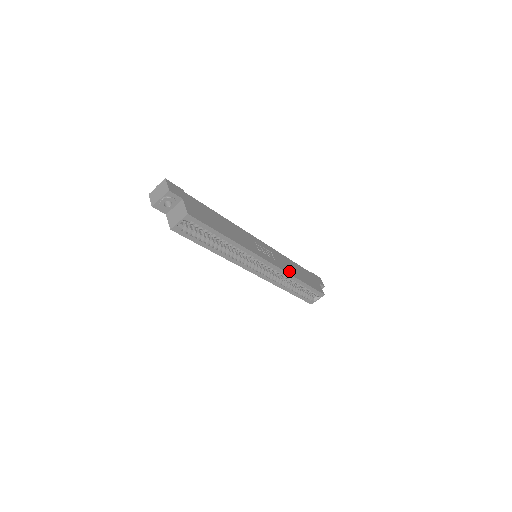
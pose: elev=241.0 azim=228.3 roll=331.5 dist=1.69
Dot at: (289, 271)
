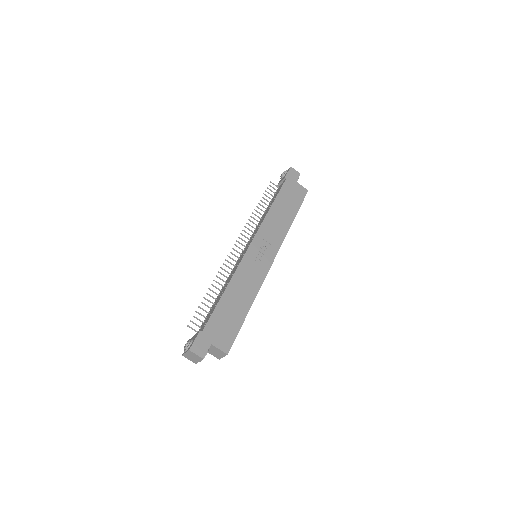
Dot at: (283, 232)
